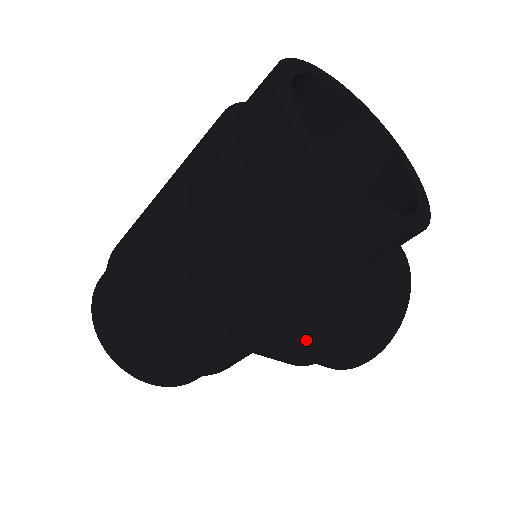
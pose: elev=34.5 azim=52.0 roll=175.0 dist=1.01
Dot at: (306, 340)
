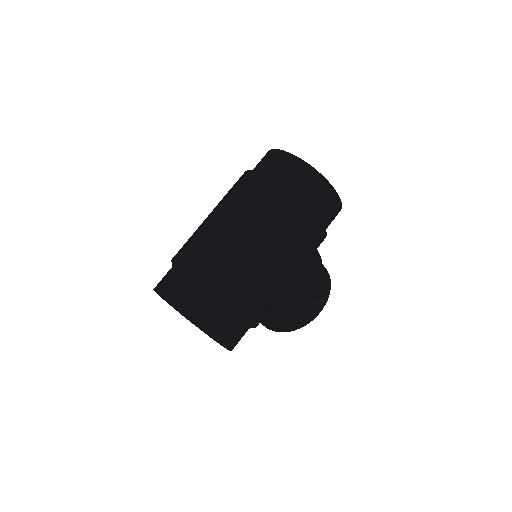
Dot at: (305, 278)
